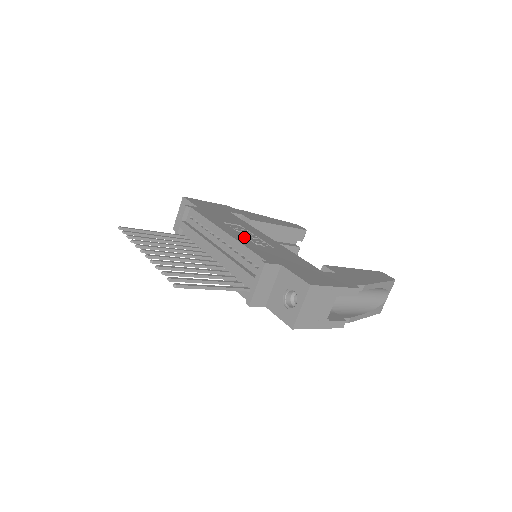
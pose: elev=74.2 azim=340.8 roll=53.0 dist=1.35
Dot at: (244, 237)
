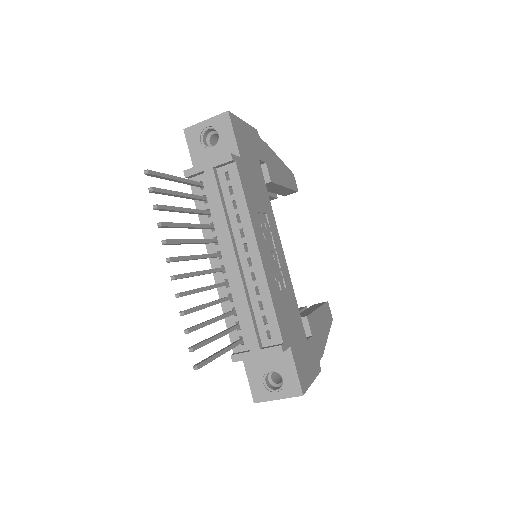
Dot at: (271, 265)
